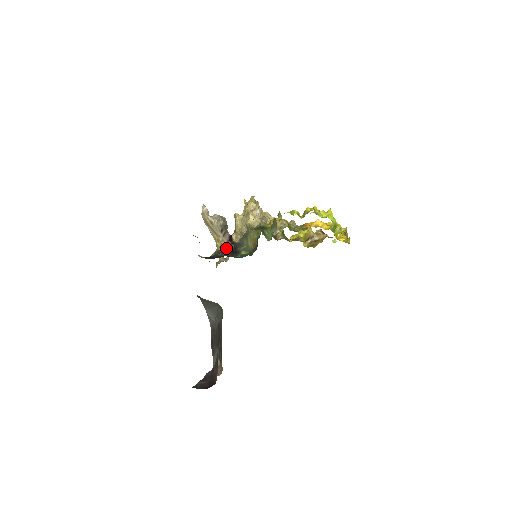
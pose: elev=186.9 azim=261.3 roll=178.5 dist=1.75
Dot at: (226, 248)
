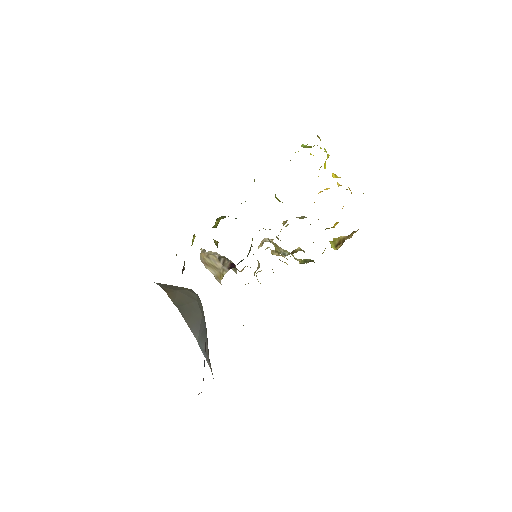
Dot at: occluded
